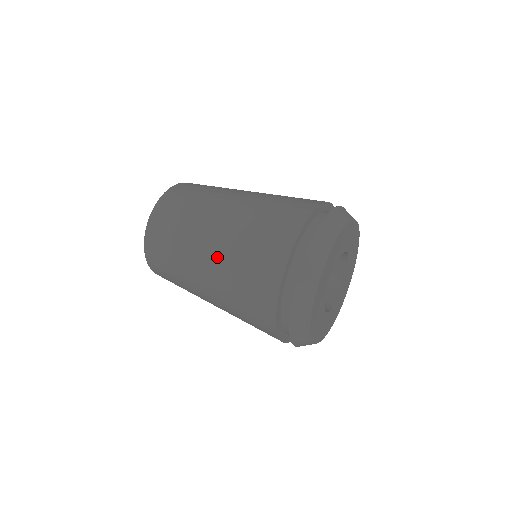
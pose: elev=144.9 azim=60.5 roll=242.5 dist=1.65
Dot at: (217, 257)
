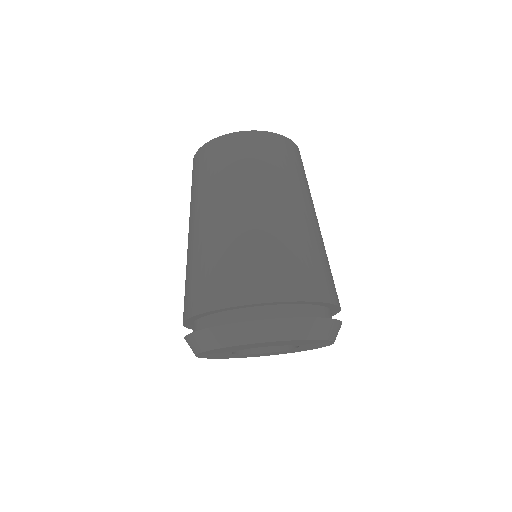
Dot at: occluded
